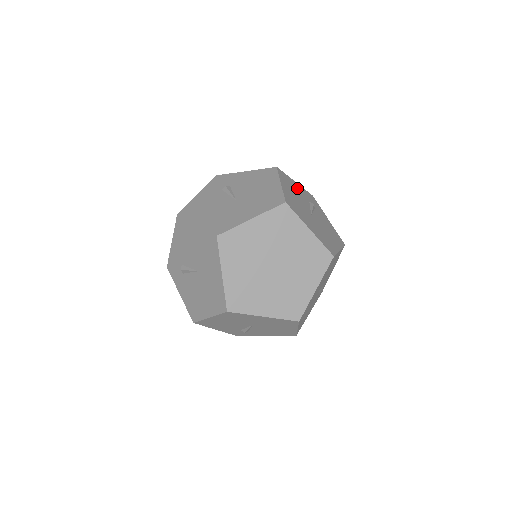
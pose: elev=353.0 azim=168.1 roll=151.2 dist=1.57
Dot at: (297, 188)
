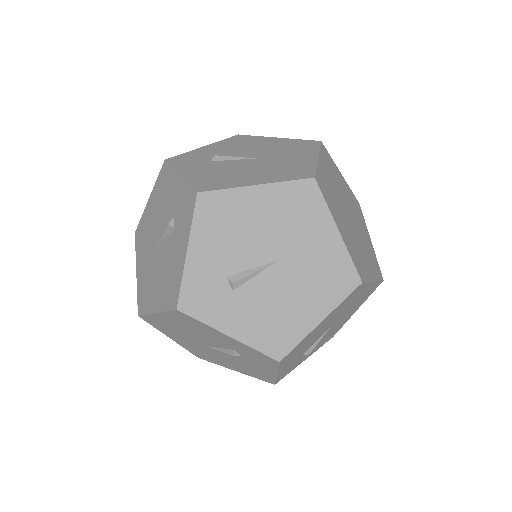
Dot at: occluded
